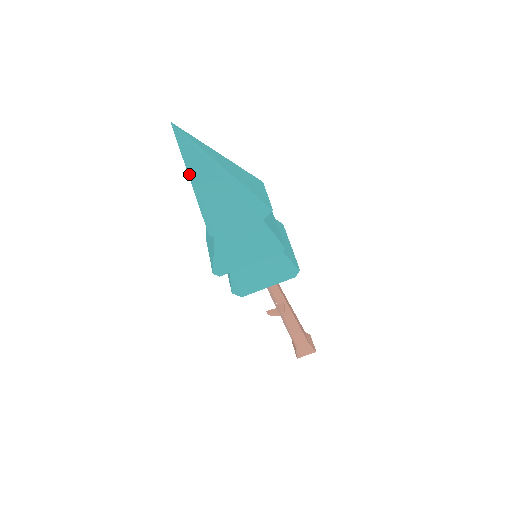
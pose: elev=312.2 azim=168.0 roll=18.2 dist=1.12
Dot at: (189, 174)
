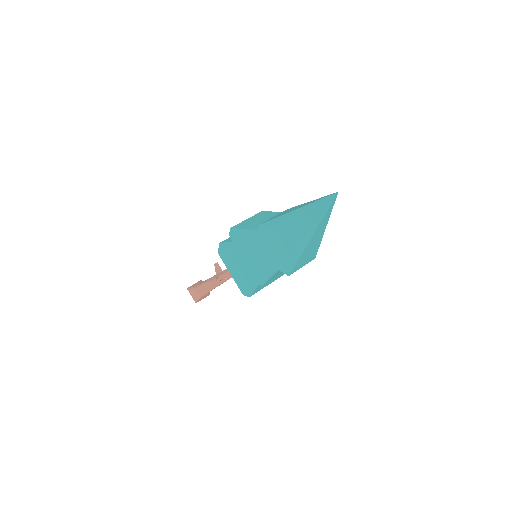
Dot at: (302, 208)
